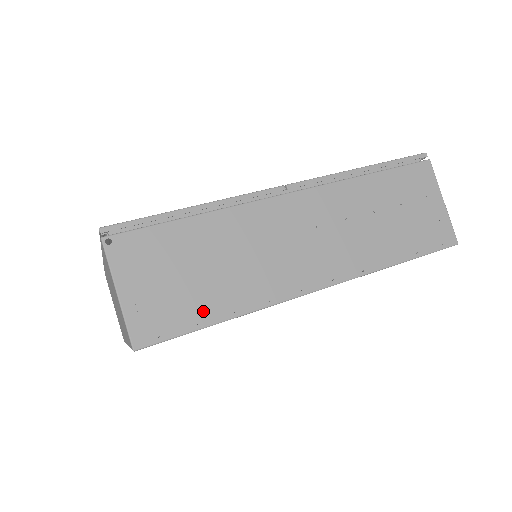
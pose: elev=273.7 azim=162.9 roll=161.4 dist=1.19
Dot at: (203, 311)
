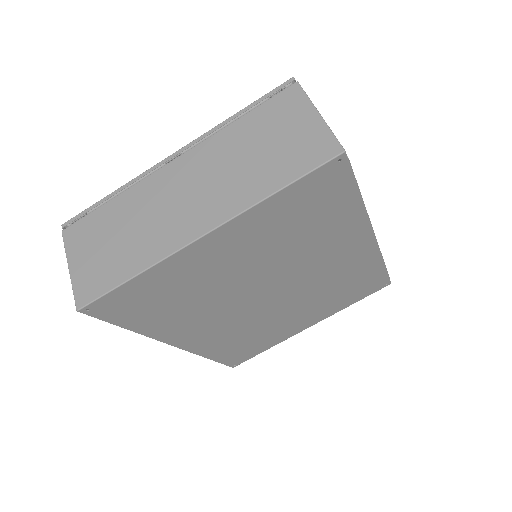
Dot at: occluded
